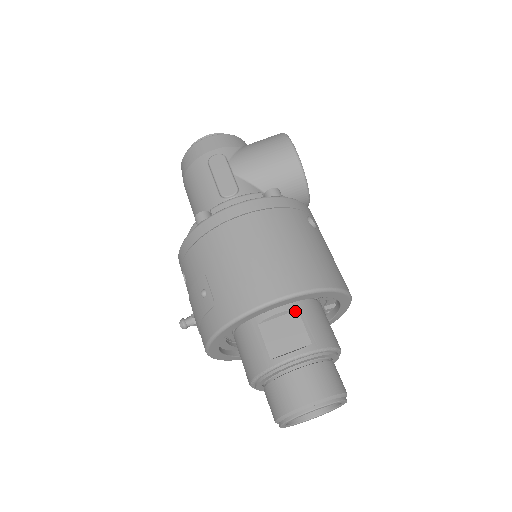
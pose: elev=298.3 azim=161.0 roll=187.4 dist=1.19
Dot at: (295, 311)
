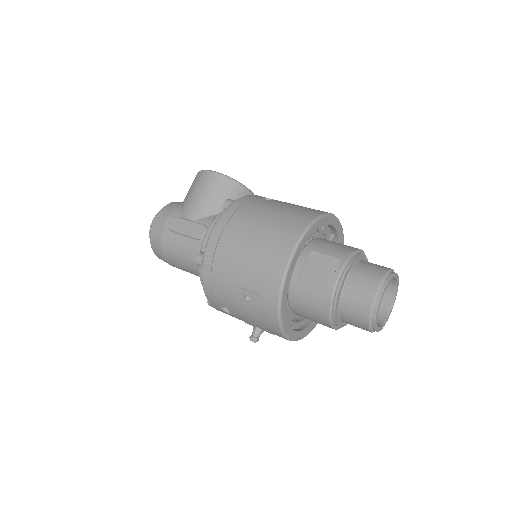
Dot at: (311, 253)
